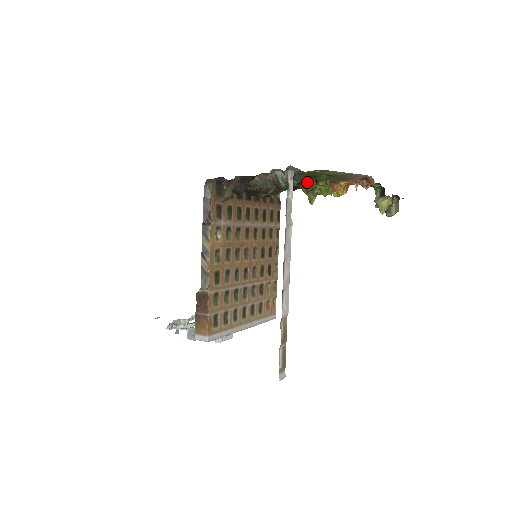
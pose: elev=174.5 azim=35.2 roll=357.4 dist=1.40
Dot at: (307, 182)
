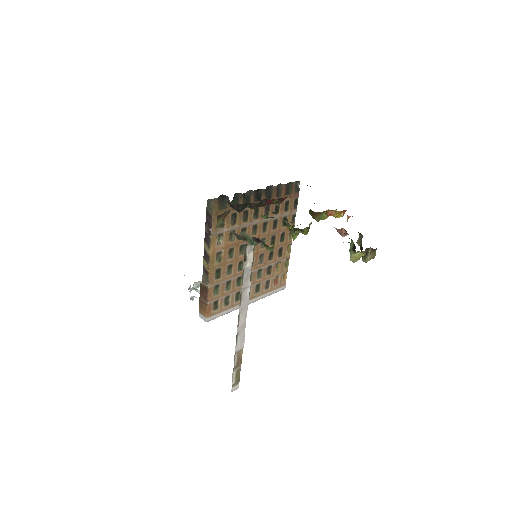
Dot at: (270, 248)
